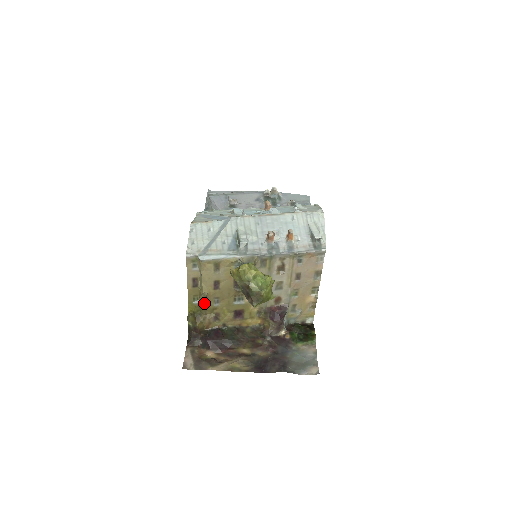
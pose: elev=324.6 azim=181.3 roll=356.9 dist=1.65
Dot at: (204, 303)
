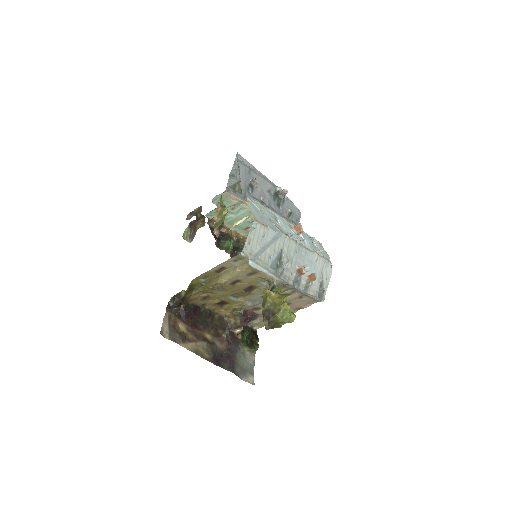
Dot at: occluded
